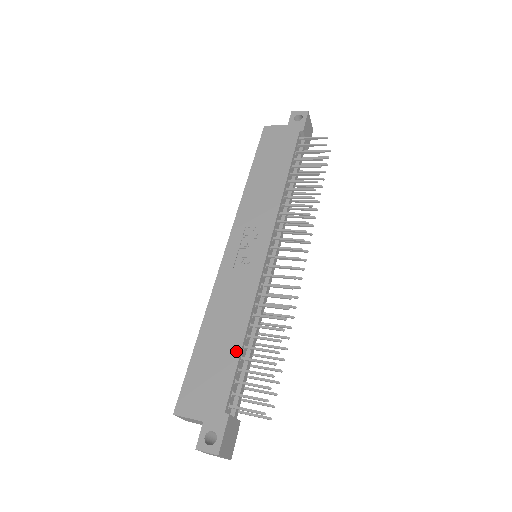
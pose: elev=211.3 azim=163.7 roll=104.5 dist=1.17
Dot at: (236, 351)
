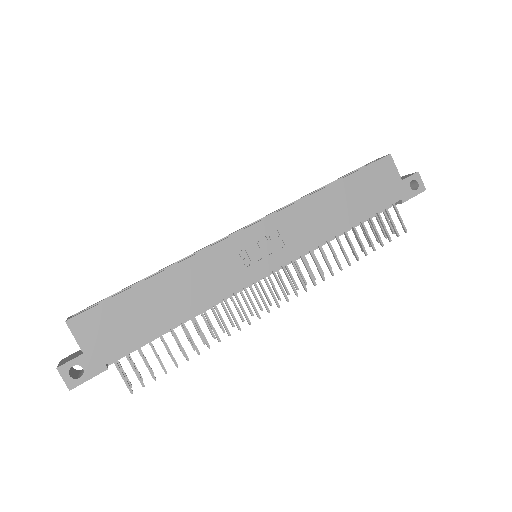
Dot at: (162, 327)
